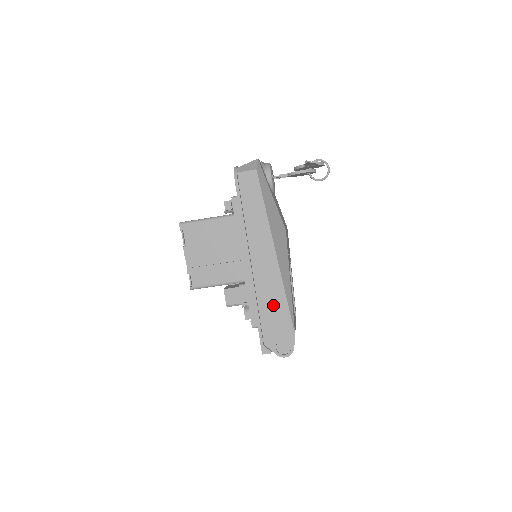
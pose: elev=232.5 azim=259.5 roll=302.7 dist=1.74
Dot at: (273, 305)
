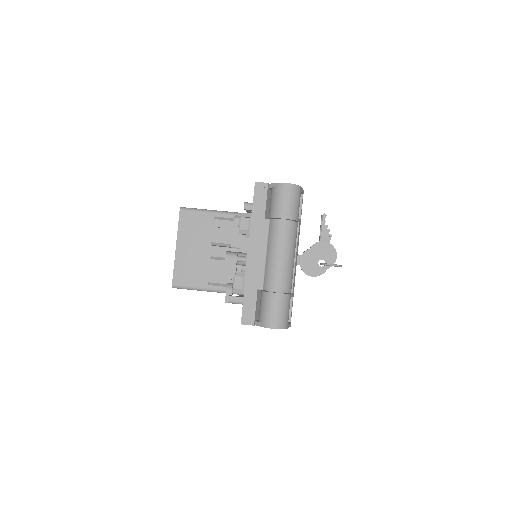
Dot at: occluded
